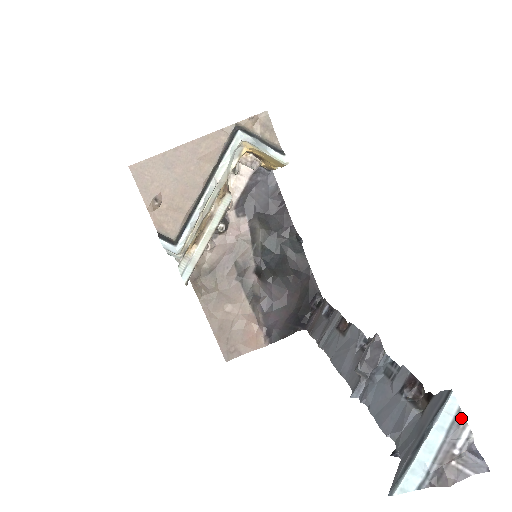
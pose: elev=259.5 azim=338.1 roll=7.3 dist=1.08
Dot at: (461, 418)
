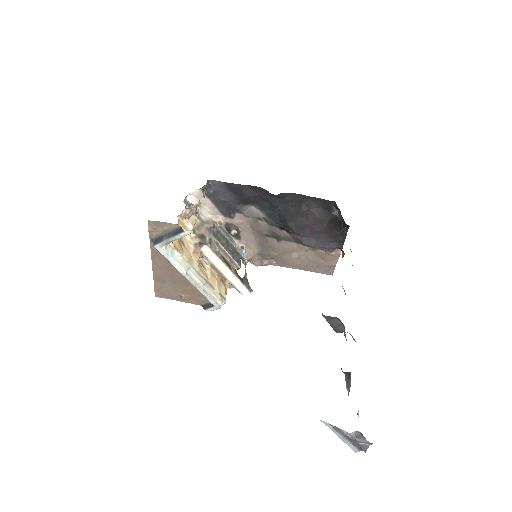
Dot at: (336, 428)
